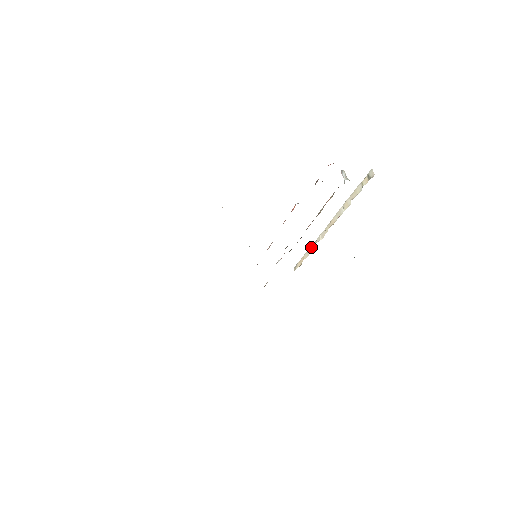
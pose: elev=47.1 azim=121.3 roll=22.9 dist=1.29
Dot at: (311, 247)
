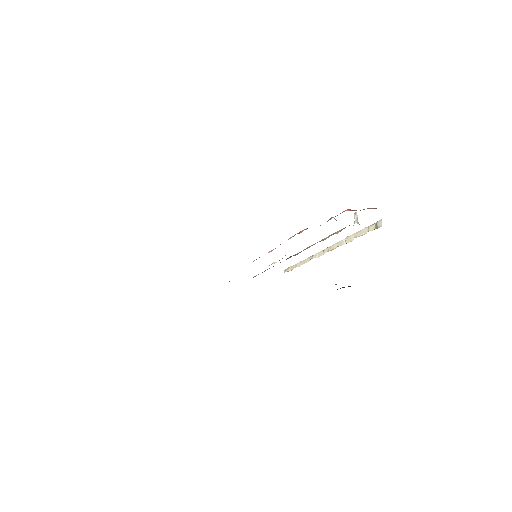
Dot at: (306, 259)
